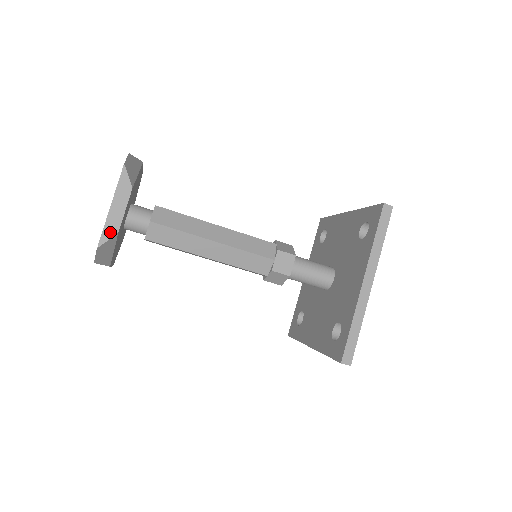
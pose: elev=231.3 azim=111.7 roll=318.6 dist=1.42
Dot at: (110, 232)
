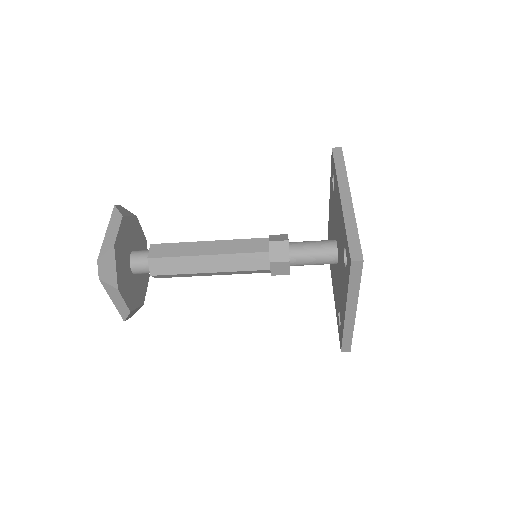
Dot at: (125, 313)
